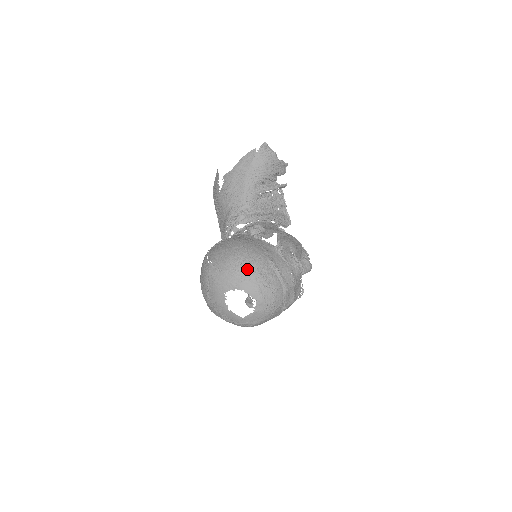
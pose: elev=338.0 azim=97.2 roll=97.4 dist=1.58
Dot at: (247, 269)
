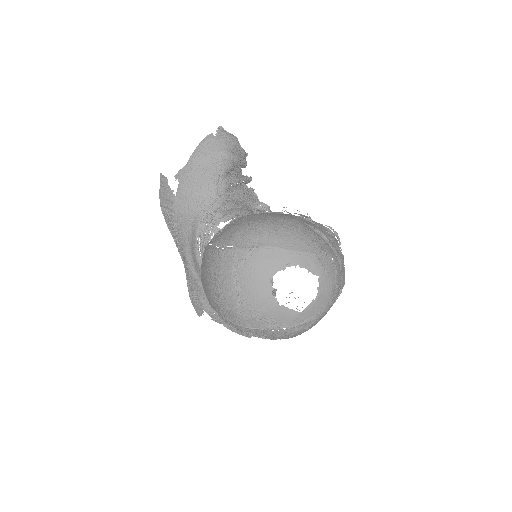
Dot at: (292, 236)
